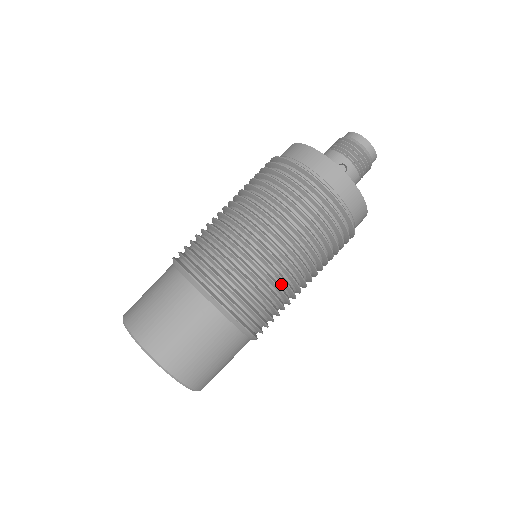
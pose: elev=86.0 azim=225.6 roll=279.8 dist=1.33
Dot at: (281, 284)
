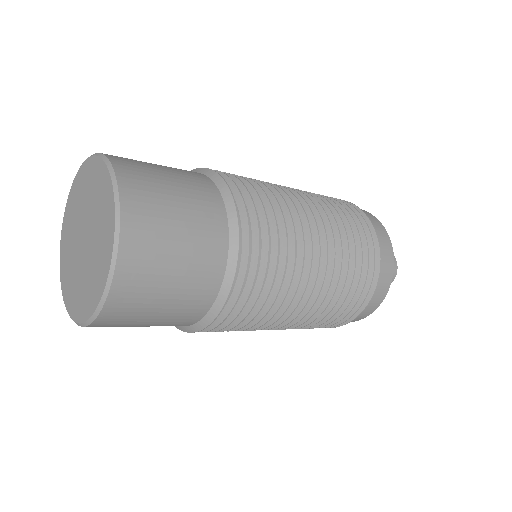
Dot at: occluded
